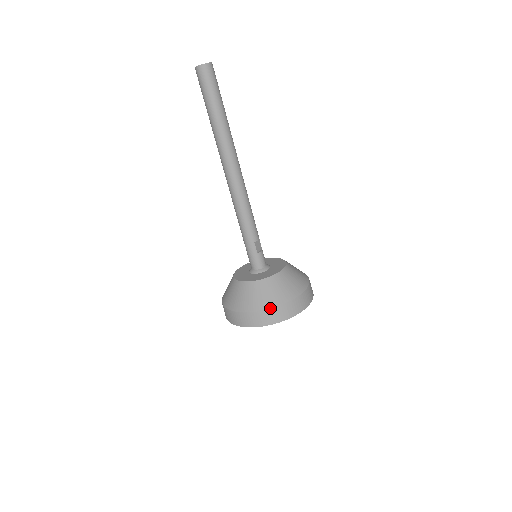
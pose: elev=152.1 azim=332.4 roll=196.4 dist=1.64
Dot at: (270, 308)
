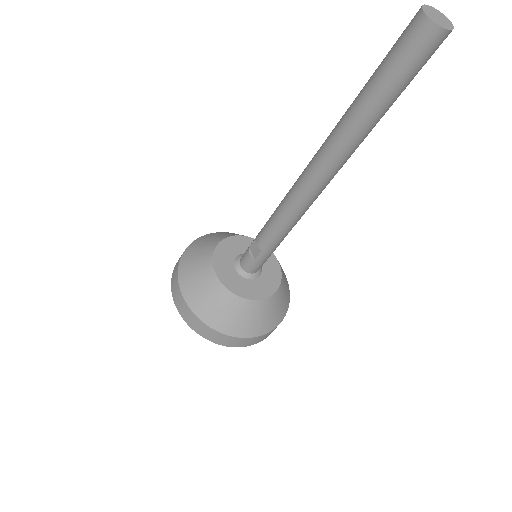
Dot at: occluded
